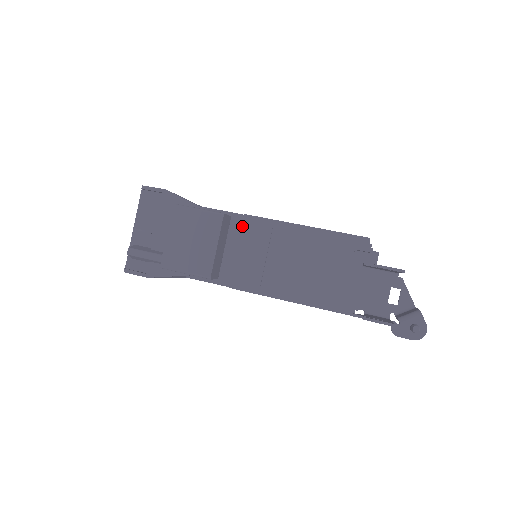
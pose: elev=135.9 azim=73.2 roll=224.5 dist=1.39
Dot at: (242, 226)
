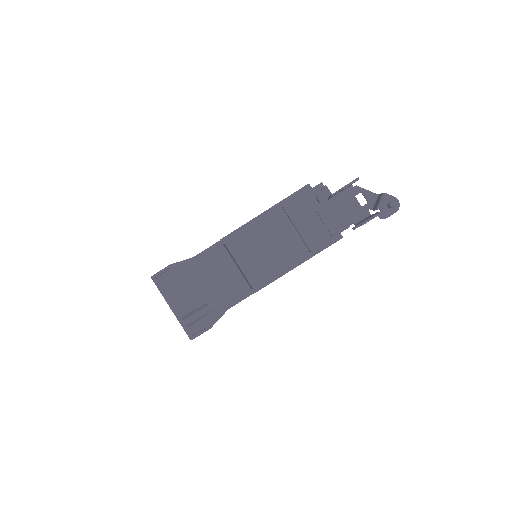
Dot at: (236, 243)
